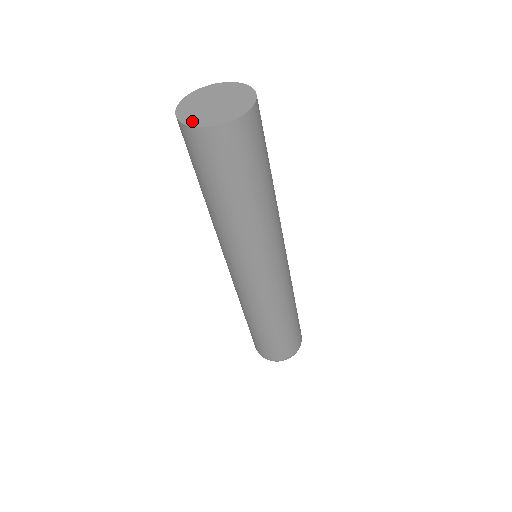
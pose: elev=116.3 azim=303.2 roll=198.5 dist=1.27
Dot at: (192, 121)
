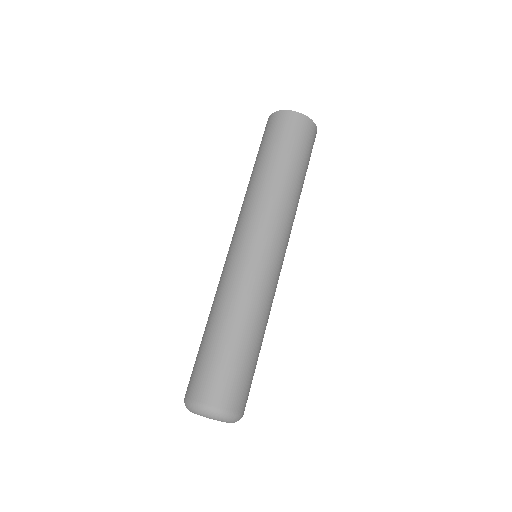
Dot at: occluded
